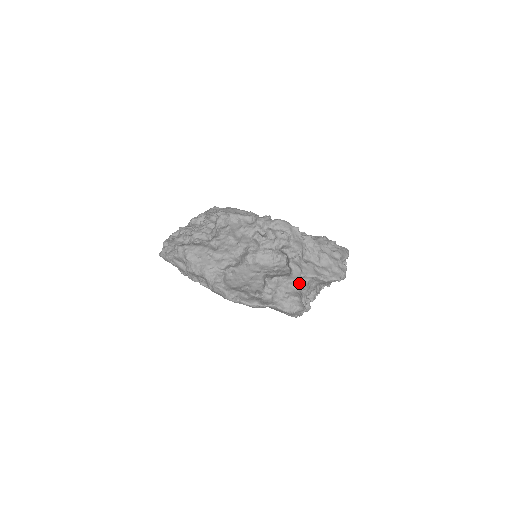
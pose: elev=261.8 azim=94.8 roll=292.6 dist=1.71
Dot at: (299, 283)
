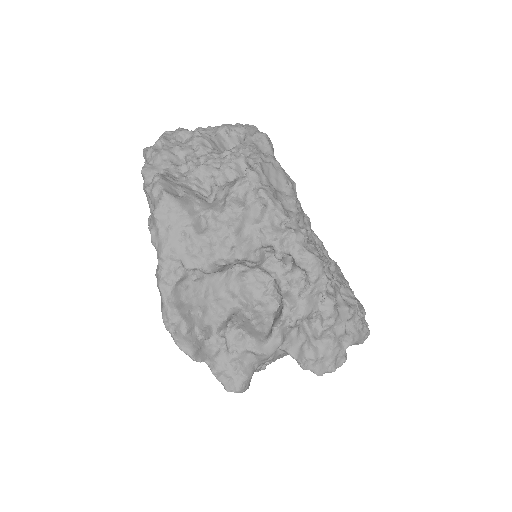
Dot at: (265, 358)
